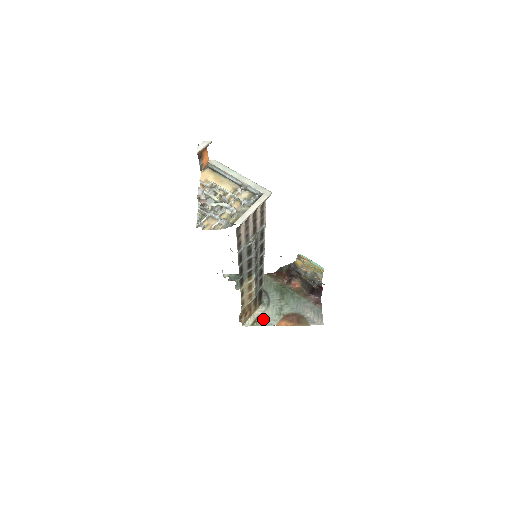
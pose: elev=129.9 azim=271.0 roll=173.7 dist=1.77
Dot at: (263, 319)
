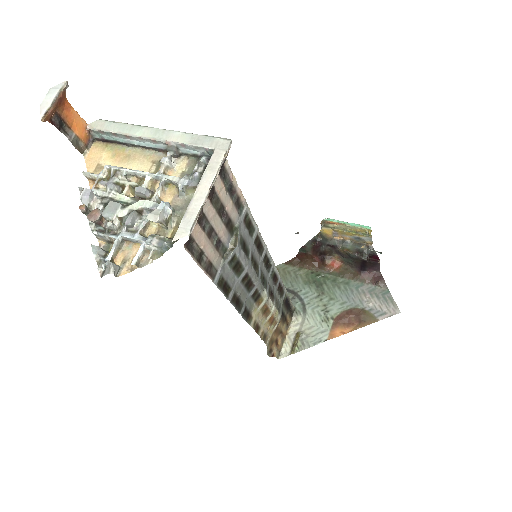
Dot at: (305, 336)
